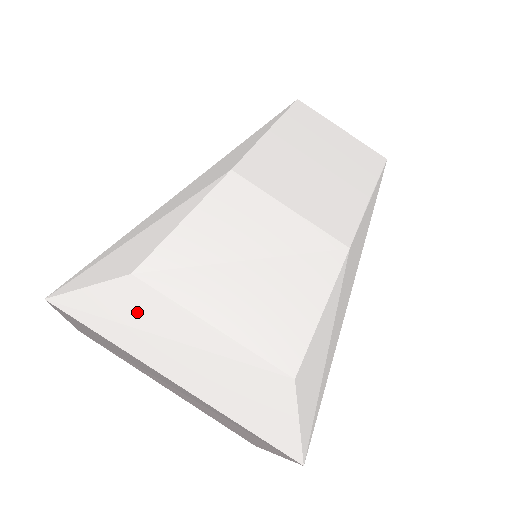
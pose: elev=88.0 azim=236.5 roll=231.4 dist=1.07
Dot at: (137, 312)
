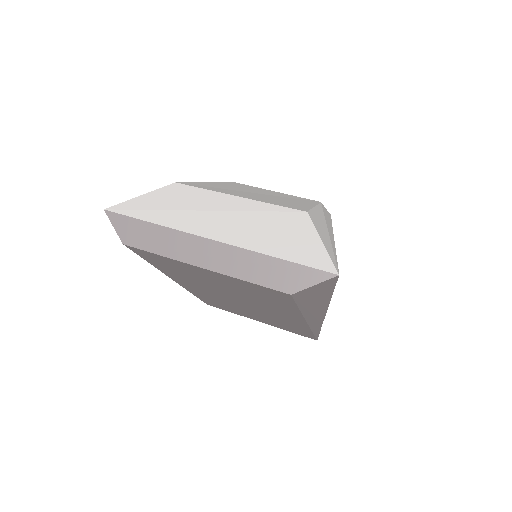
Dot at: (179, 201)
